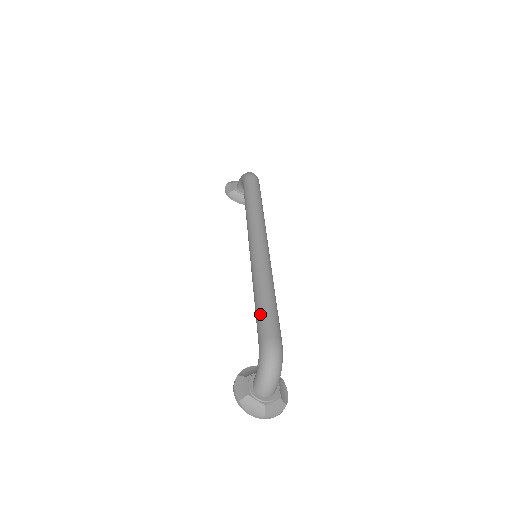
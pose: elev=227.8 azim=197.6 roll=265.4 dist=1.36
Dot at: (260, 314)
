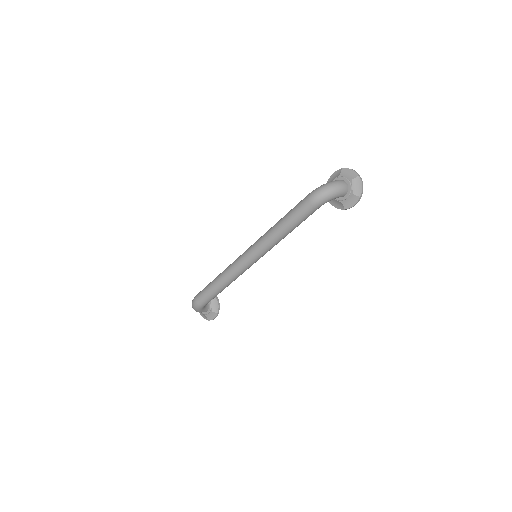
Dot at: (206, 286)
